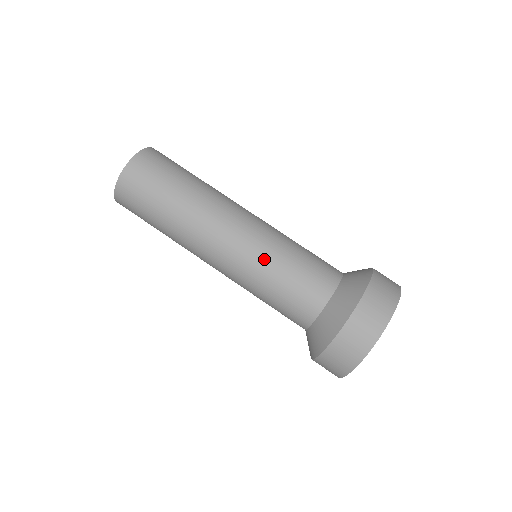
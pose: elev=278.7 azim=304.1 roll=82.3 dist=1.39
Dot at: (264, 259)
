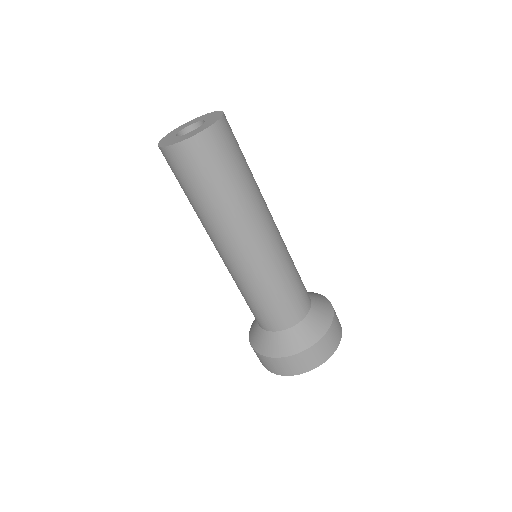
Dot at: occluded
